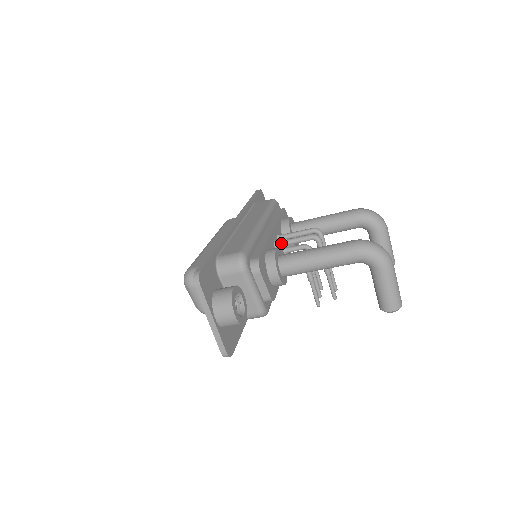
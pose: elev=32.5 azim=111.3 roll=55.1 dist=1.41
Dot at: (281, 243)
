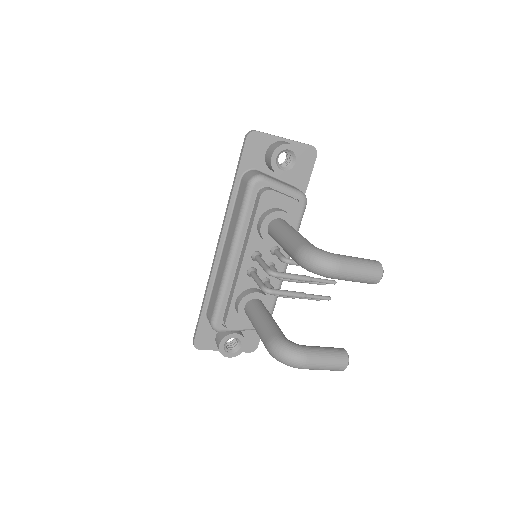
Dot at: (252, 277)
